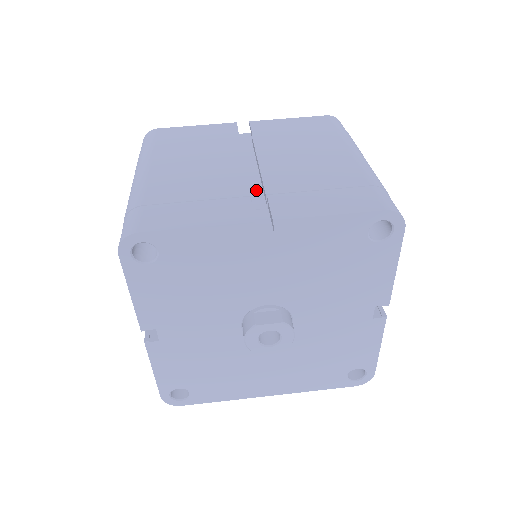
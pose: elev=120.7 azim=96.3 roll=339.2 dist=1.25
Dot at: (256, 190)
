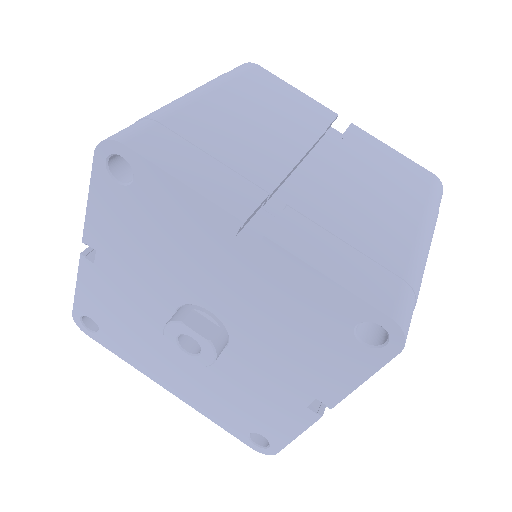
Dot at: (289, 193)
